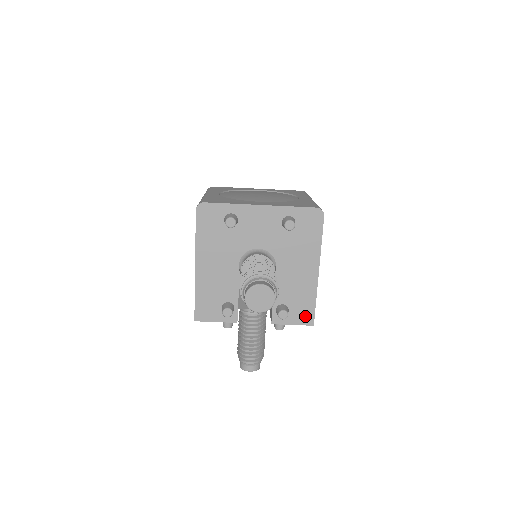
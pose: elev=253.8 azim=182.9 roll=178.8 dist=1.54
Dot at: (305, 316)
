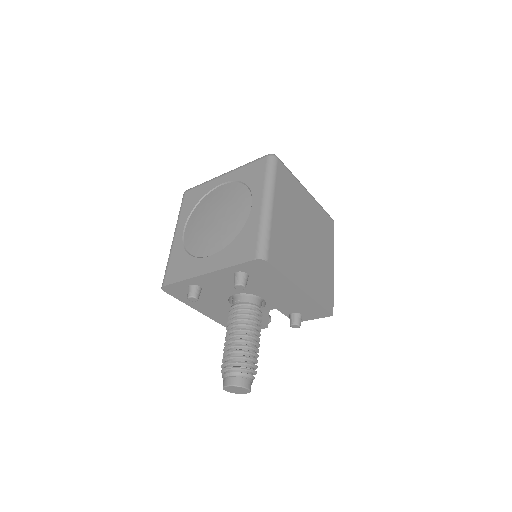
Dot at: (319, 313)
